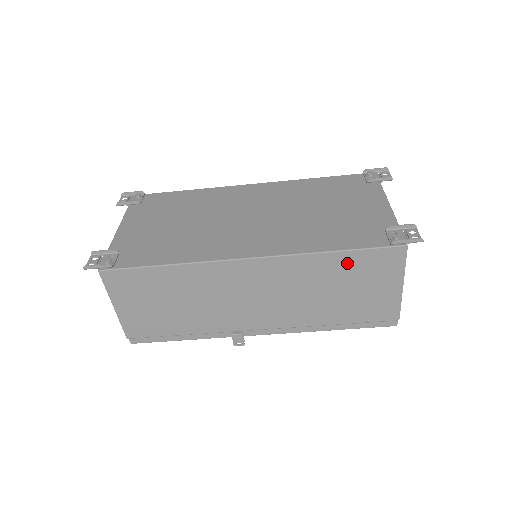
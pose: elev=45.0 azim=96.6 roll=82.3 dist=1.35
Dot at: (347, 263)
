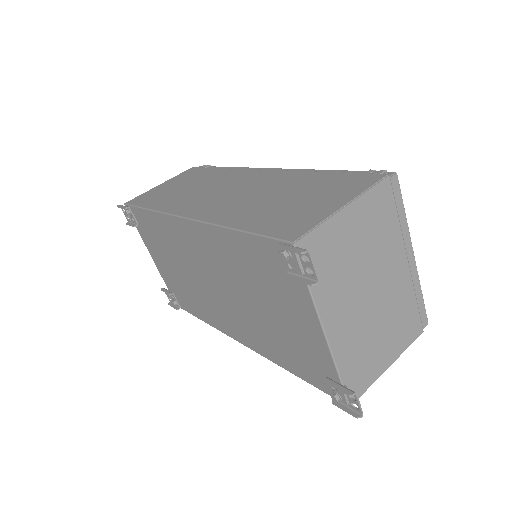
Dot at: occluded
